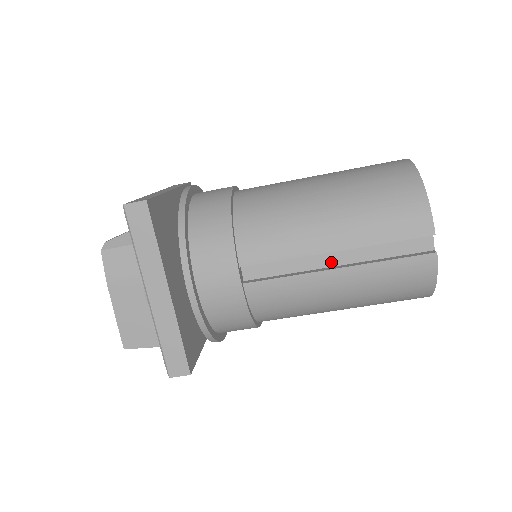
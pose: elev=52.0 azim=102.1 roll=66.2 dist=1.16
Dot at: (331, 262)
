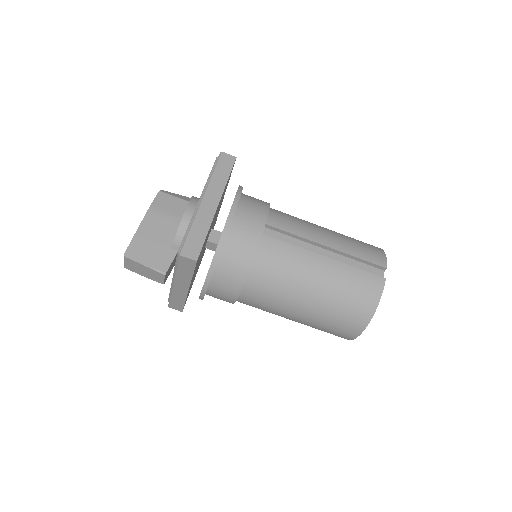
Dot at: occluded
